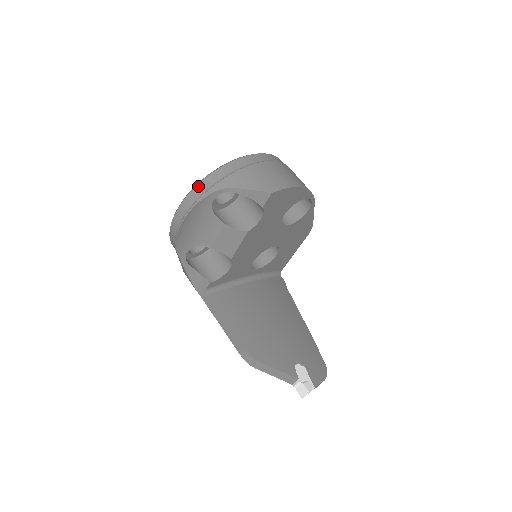
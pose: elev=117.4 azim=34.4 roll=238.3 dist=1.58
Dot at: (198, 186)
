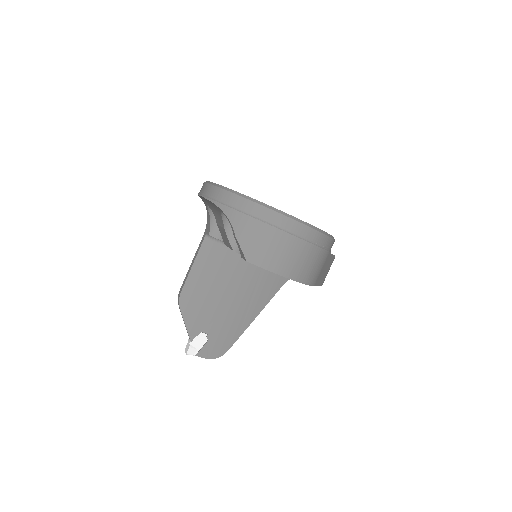
Dot at: (223, 191)
